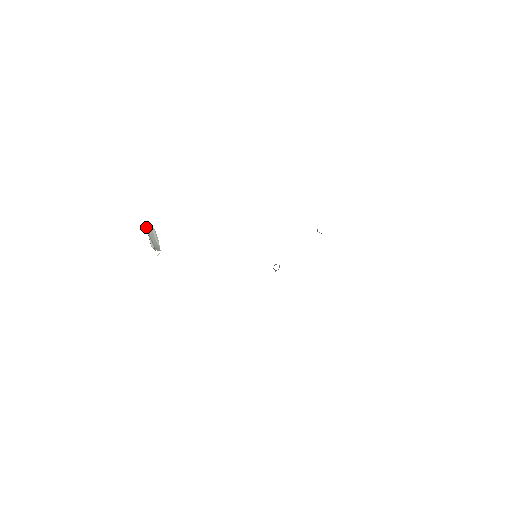
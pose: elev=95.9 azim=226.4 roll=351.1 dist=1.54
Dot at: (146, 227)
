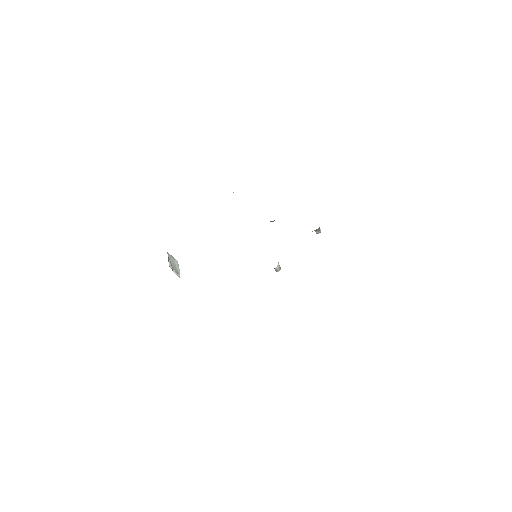
Dot at: (168, 253)
